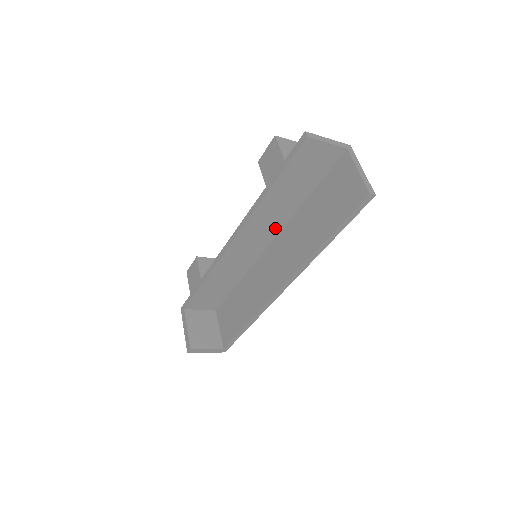
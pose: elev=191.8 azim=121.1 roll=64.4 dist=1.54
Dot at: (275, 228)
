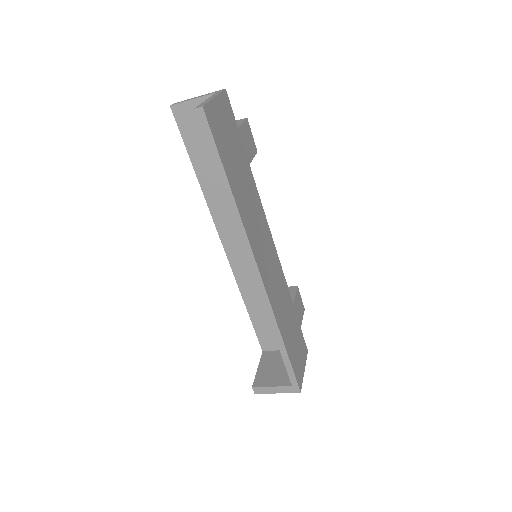
Dot at: occluded
